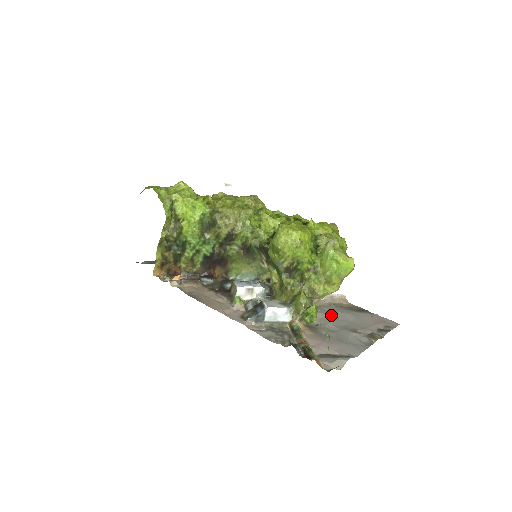
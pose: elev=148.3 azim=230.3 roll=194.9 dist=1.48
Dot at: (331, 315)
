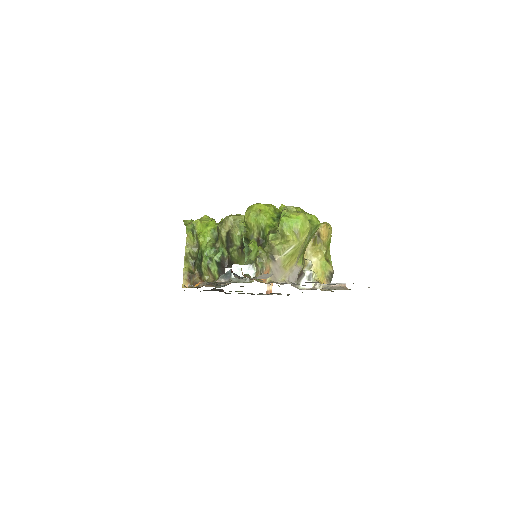
Dot at: occluded
